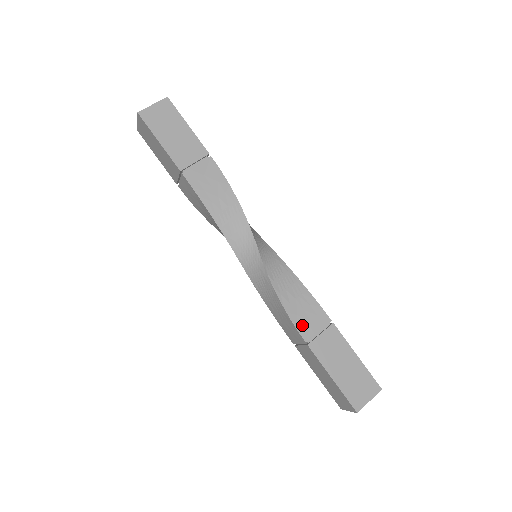
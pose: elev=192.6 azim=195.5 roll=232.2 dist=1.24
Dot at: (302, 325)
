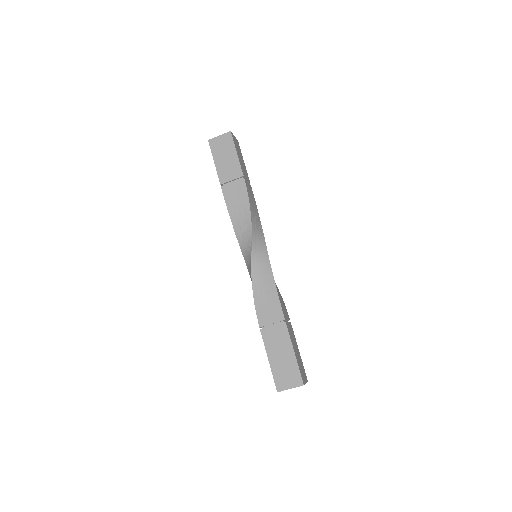
Dot at: (283, 309)
